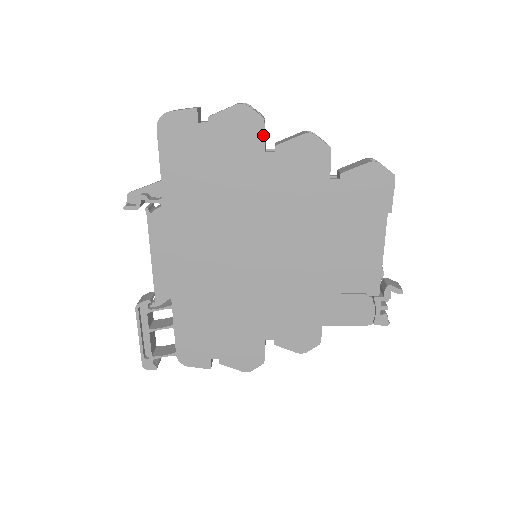
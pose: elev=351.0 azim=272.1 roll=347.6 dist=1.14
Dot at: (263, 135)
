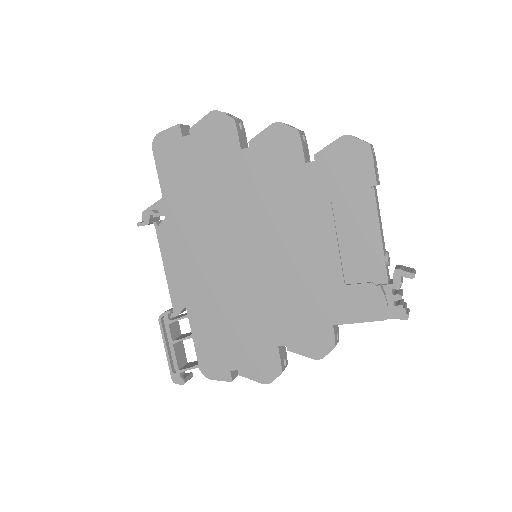
Dot at: (236, 134)
